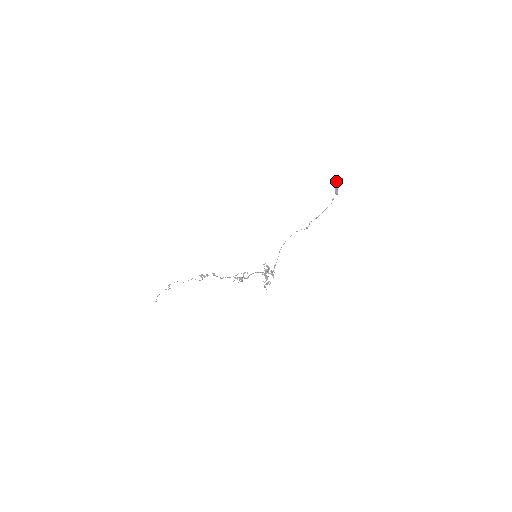
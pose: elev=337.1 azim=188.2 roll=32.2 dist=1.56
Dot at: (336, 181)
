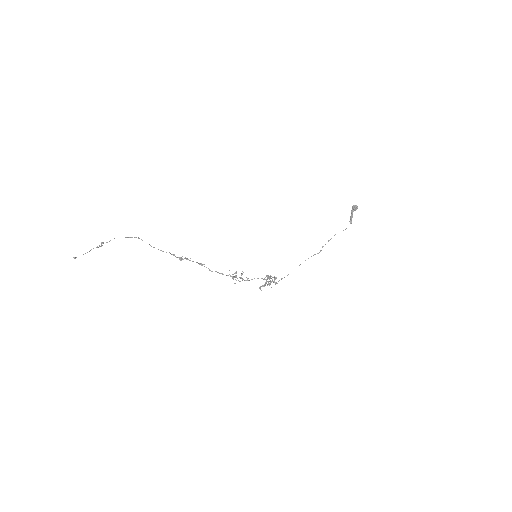
Dot at: (354, 209)
